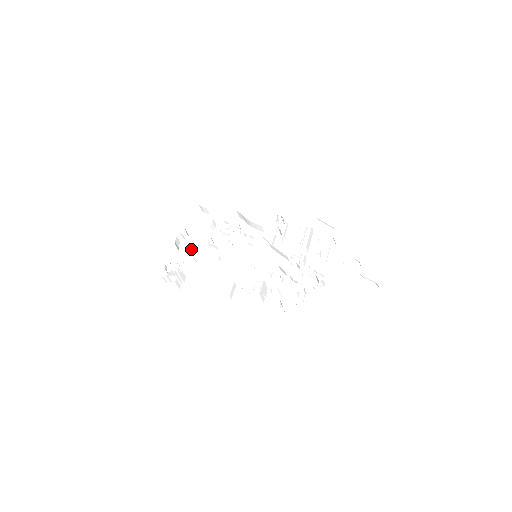
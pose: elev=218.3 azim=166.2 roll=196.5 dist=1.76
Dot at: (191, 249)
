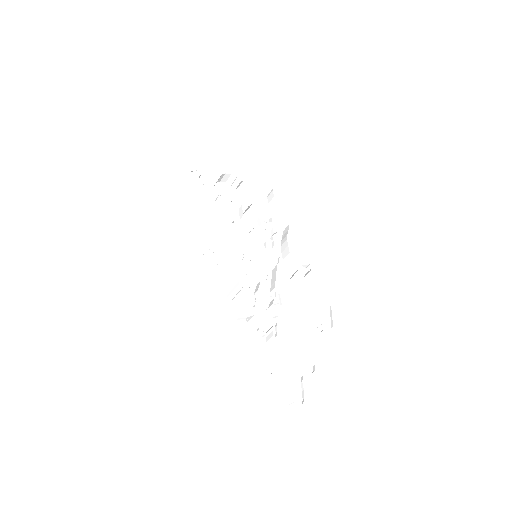
Dot at: (225, 193)
